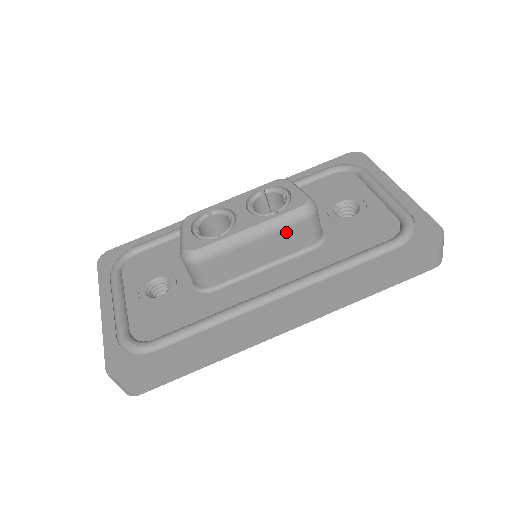
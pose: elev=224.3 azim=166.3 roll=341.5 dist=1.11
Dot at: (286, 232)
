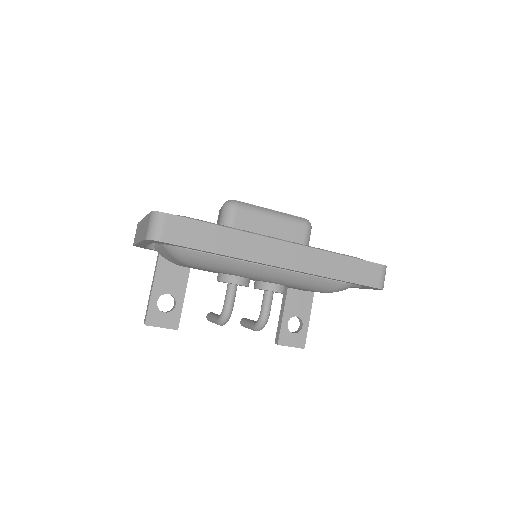
Dot at: (292, 225)
